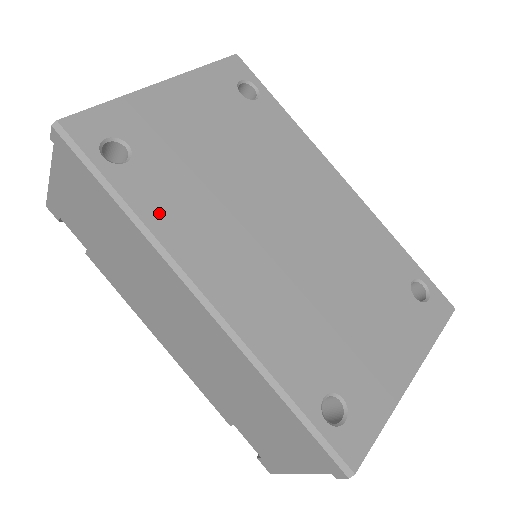
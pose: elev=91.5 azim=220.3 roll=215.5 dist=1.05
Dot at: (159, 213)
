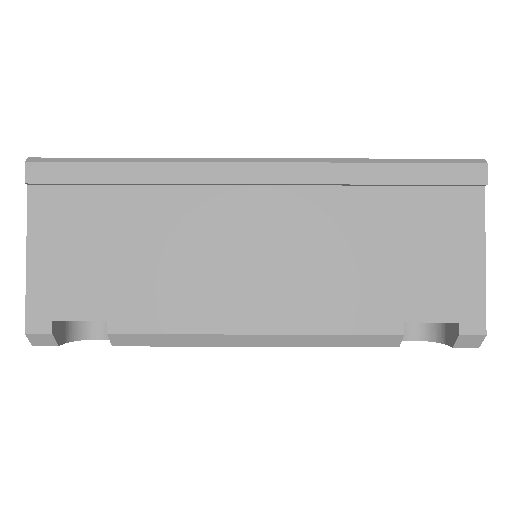
Dot at: occluded
